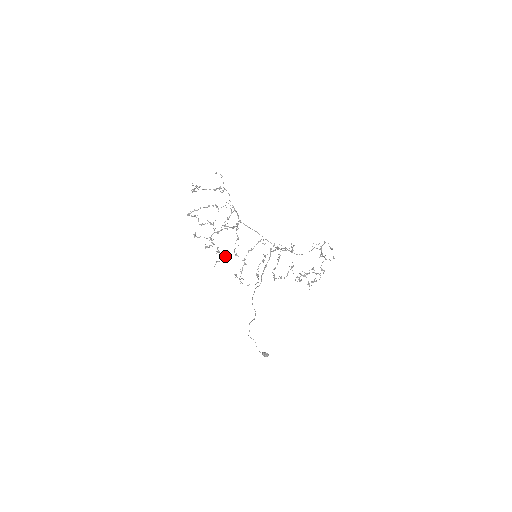
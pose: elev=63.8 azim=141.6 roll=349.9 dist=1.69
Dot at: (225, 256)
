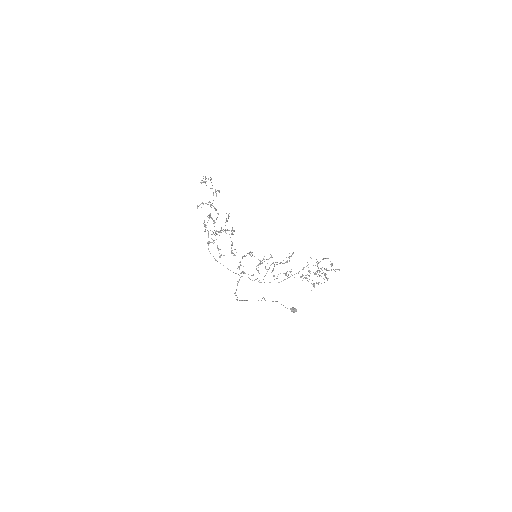
Dot at: (223, 255)
